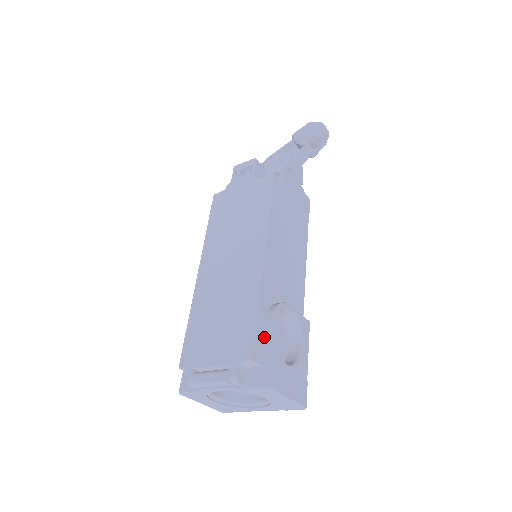
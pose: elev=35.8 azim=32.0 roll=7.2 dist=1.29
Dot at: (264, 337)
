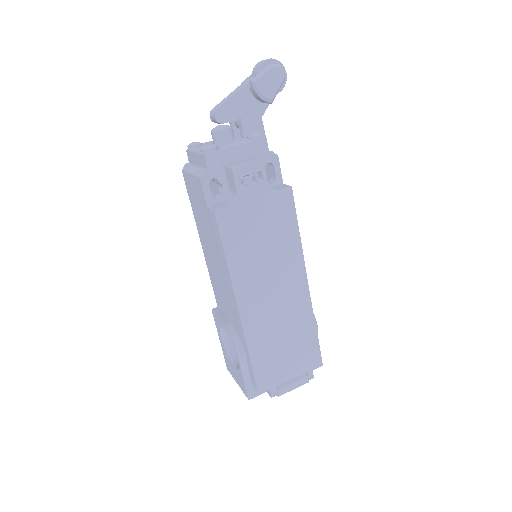
Dot at: occluded
